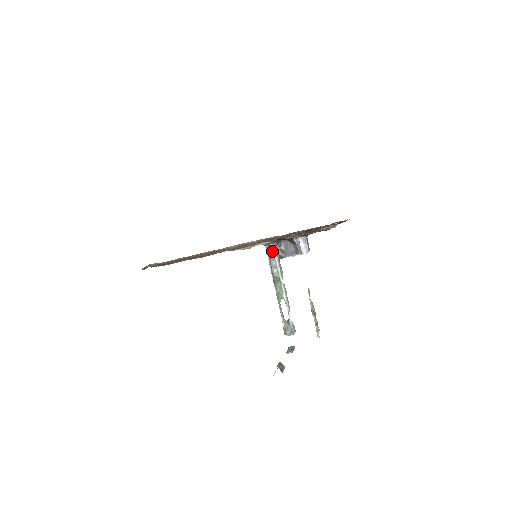
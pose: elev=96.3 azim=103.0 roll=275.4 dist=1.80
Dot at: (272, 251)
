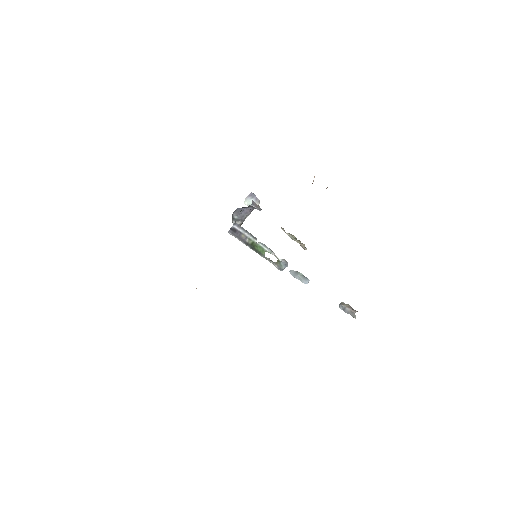
Dot at: (236, 230)
